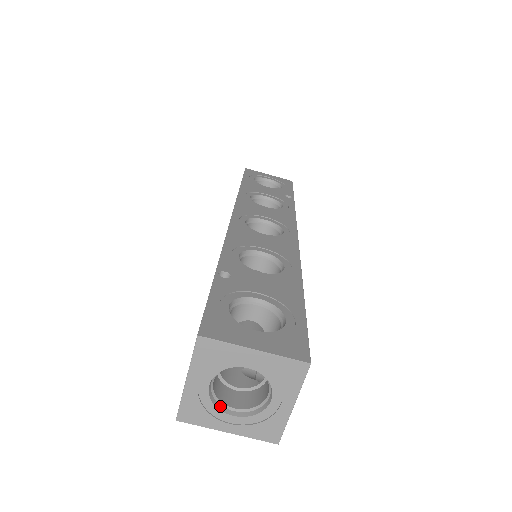
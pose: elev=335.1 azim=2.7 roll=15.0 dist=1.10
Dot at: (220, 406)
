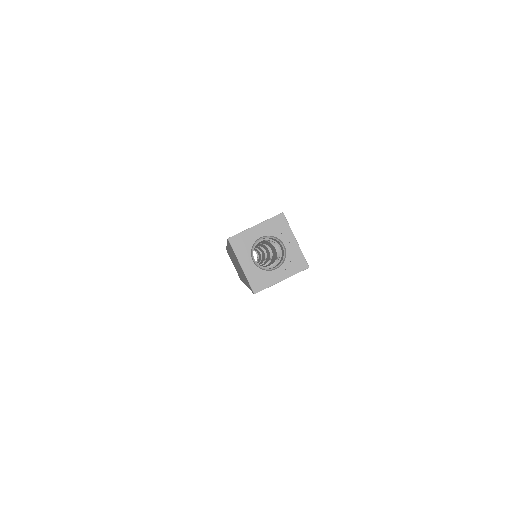
Dot at: (252, 252)
